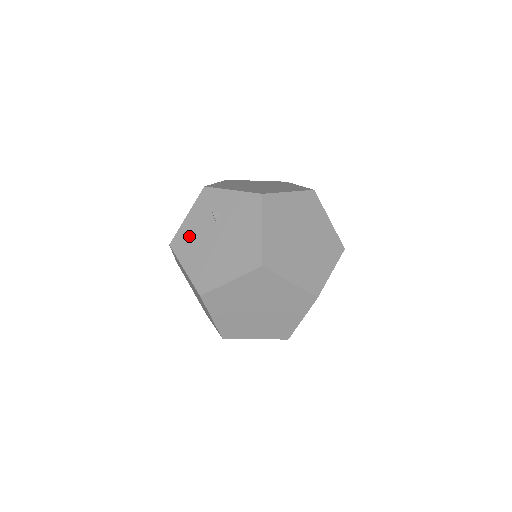
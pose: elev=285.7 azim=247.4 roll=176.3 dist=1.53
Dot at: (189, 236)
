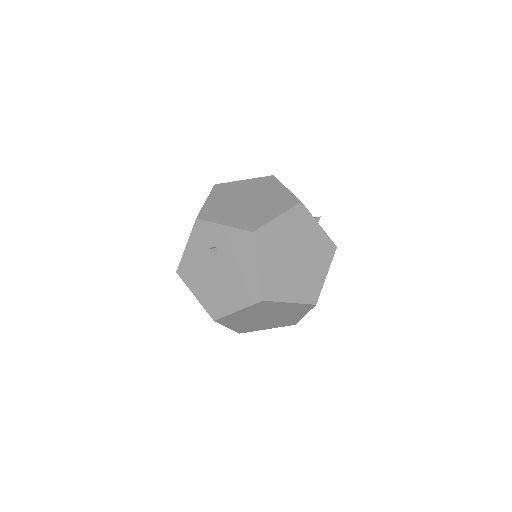
Dot at: (192, 266)
